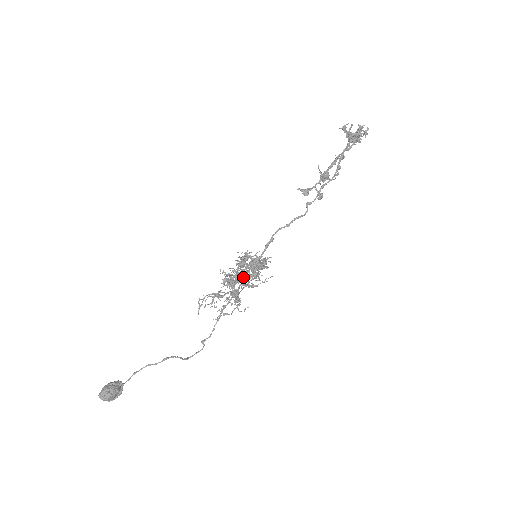
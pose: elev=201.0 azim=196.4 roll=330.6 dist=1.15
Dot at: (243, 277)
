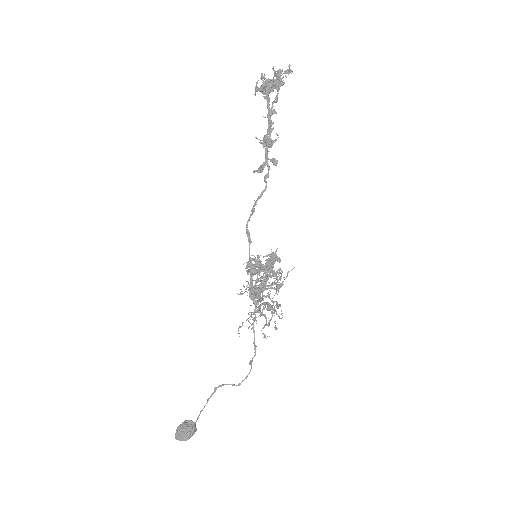
Dot at: (274, 283)
